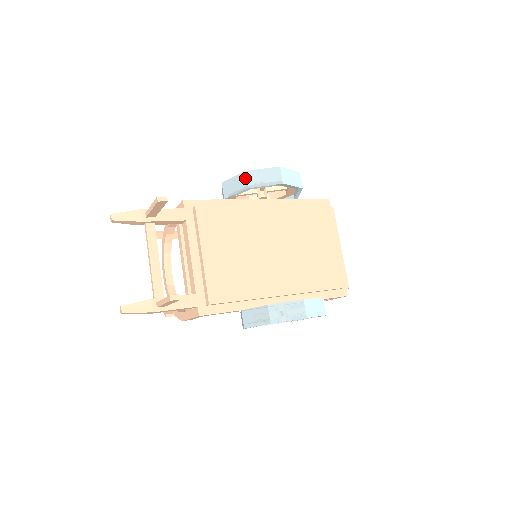
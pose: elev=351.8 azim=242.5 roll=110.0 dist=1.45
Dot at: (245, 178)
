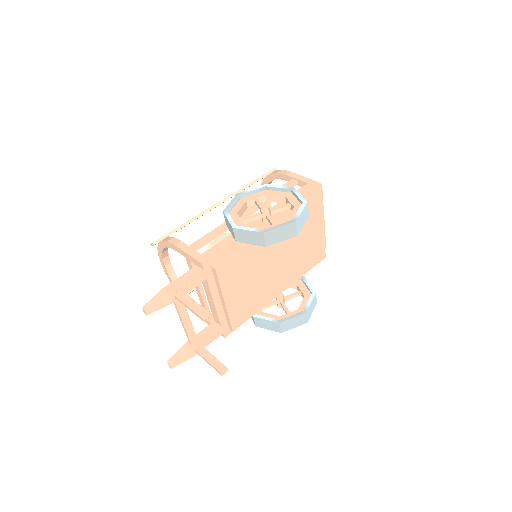
Dot at: (262, 238)
